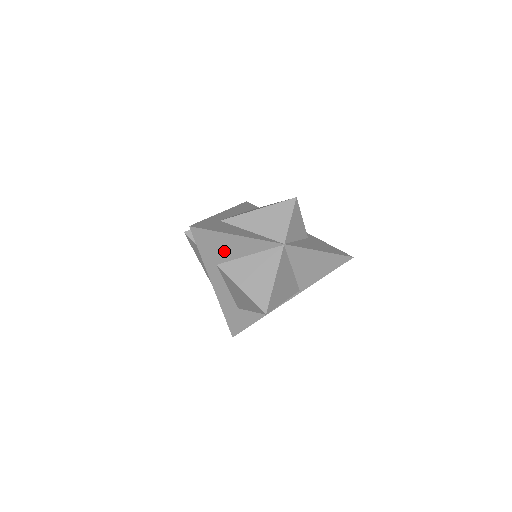
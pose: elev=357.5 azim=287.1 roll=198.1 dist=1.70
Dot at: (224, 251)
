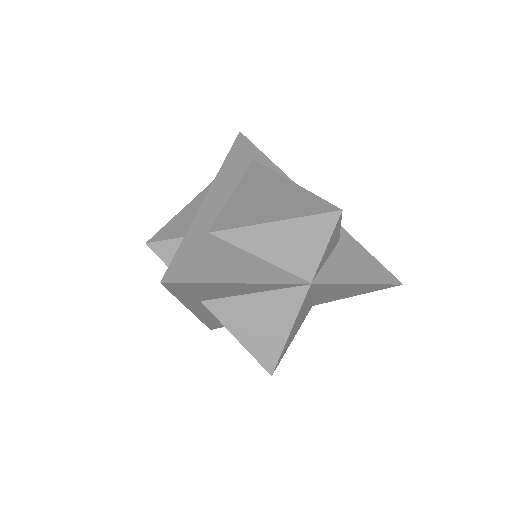
Dot at: (215, 293)
